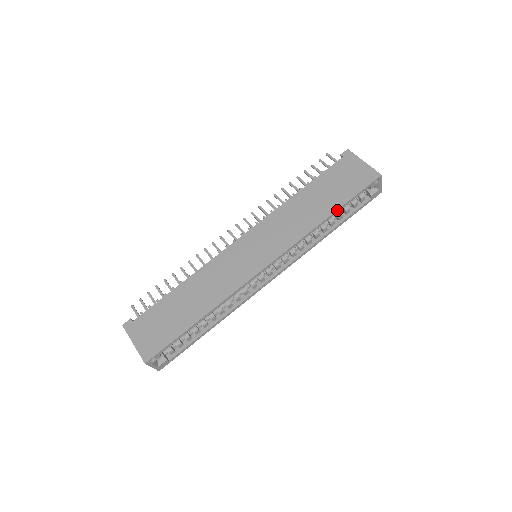
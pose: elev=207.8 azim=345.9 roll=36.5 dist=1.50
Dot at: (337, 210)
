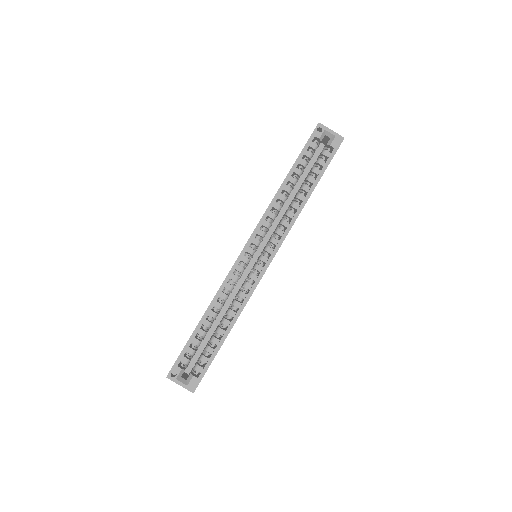
Dot at: (290, 171)
